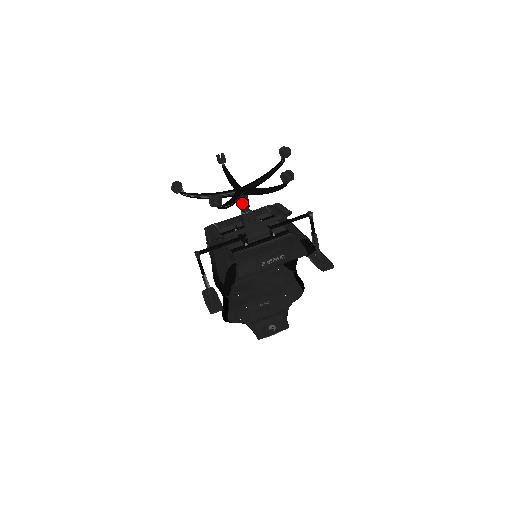
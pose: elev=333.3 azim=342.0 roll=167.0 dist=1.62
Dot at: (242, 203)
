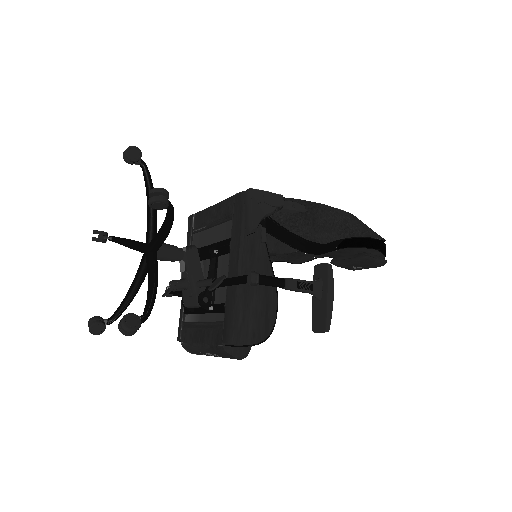
Dot at: (163, 260)
